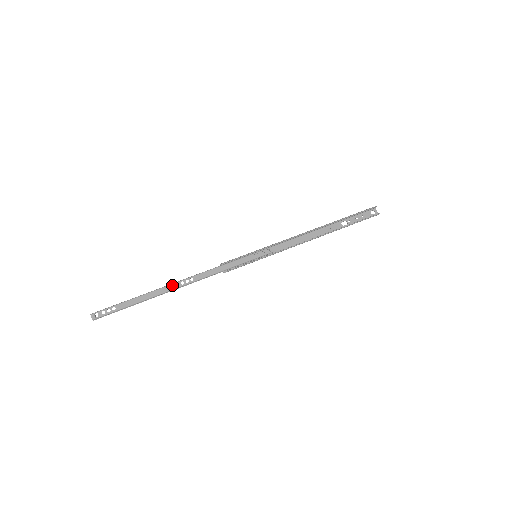
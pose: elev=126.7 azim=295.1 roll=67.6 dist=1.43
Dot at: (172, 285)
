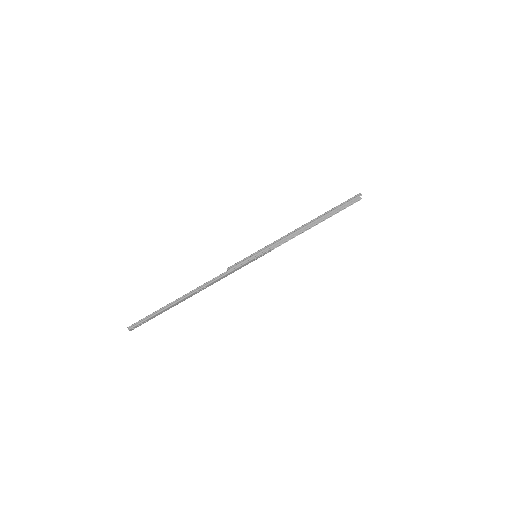
Dot at: (190, 296)
